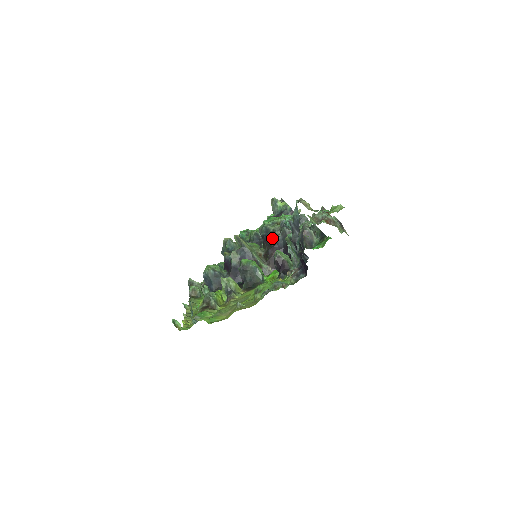
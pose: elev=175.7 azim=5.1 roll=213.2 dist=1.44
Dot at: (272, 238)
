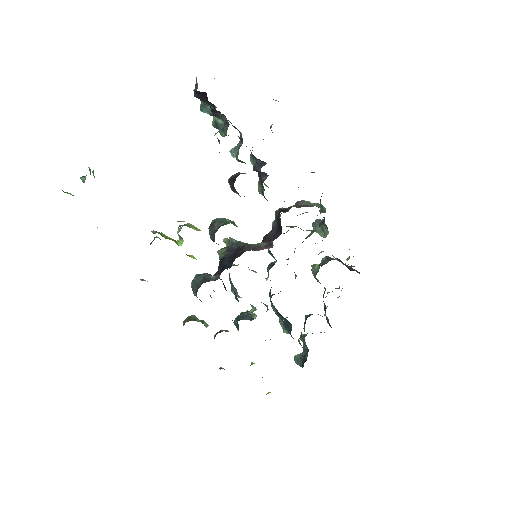
Dot at: occluded
